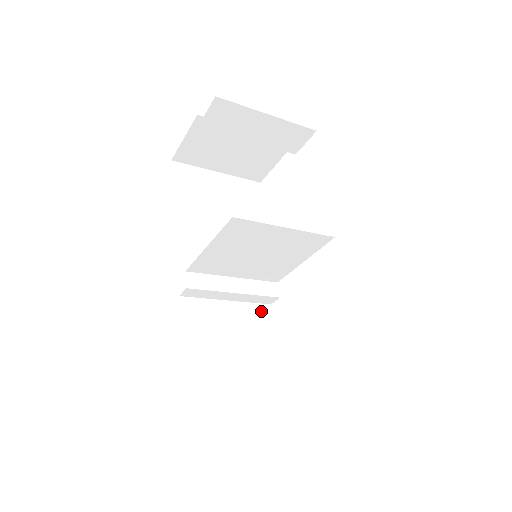
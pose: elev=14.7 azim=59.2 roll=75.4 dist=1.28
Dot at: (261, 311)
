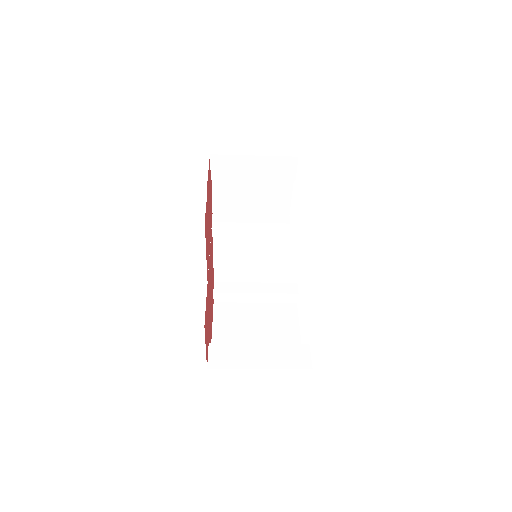
Dot at: (286, 308)
